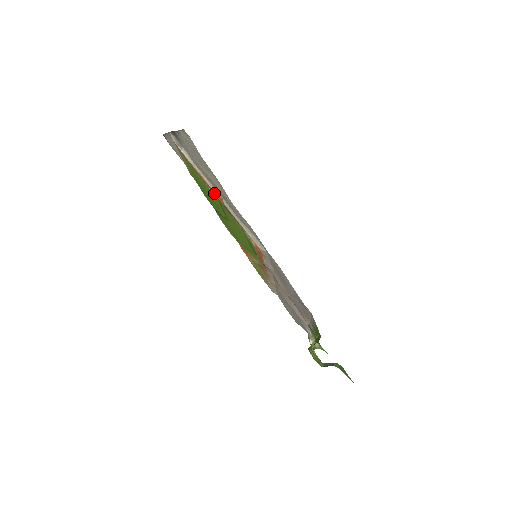
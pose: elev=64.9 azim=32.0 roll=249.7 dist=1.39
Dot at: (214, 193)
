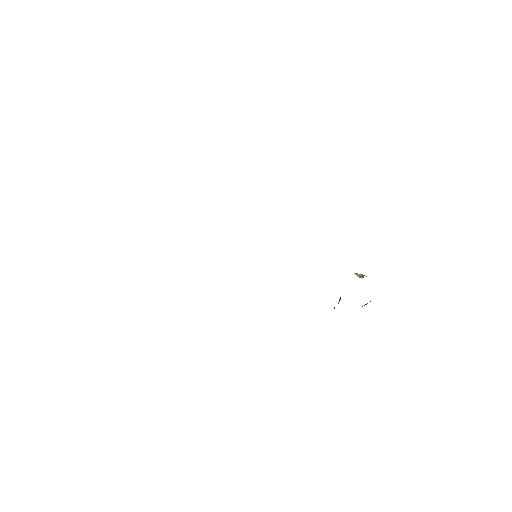
Dot at: occluded
